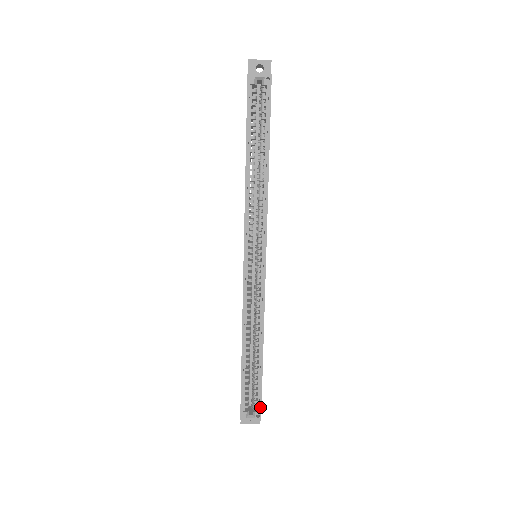
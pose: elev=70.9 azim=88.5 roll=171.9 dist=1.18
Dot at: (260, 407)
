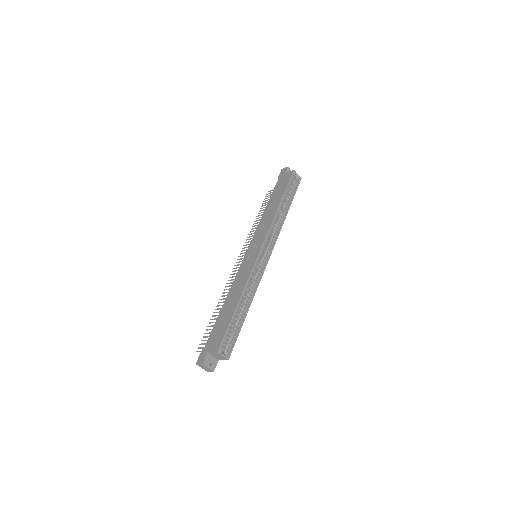
Dot at: (232, 349)
